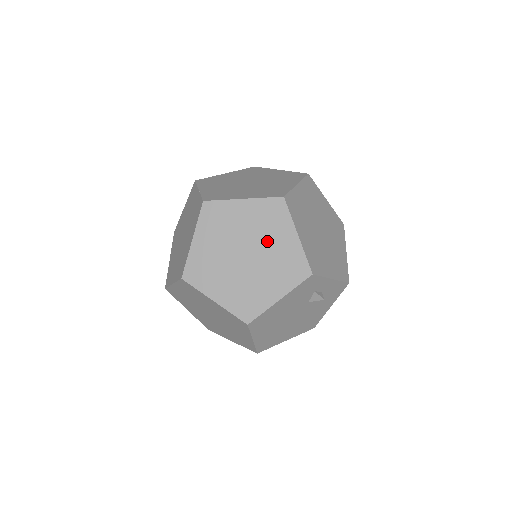
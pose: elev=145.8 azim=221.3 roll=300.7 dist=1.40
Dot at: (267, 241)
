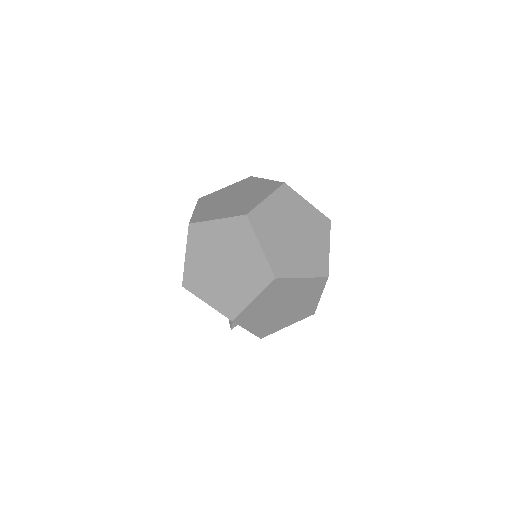
Dot at: (239, 278)
